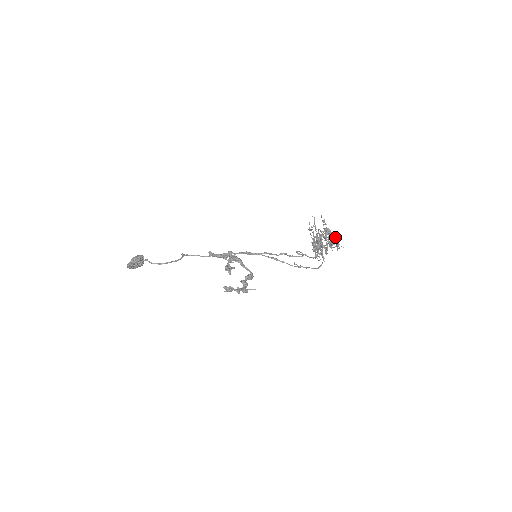
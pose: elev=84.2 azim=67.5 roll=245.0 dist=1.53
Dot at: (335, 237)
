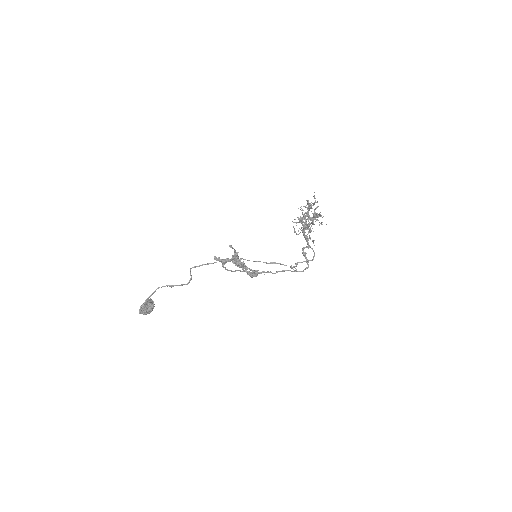
Dot at: occluded
